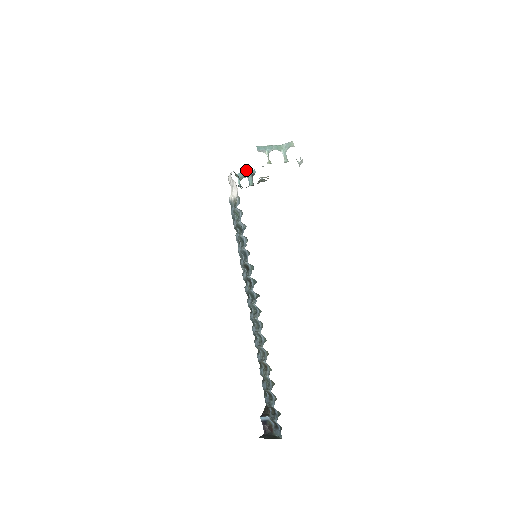
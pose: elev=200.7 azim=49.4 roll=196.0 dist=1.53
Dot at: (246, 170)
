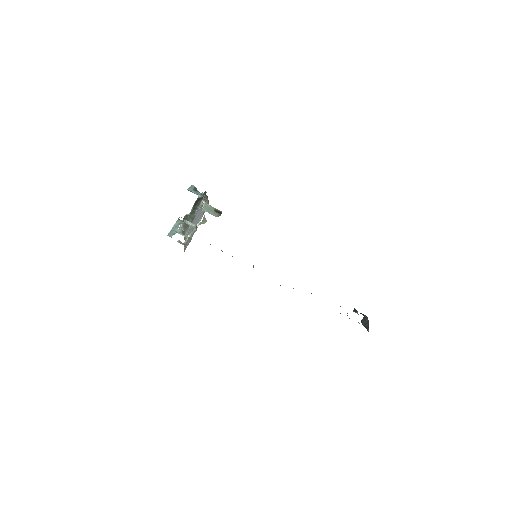
Dot at: occluded
